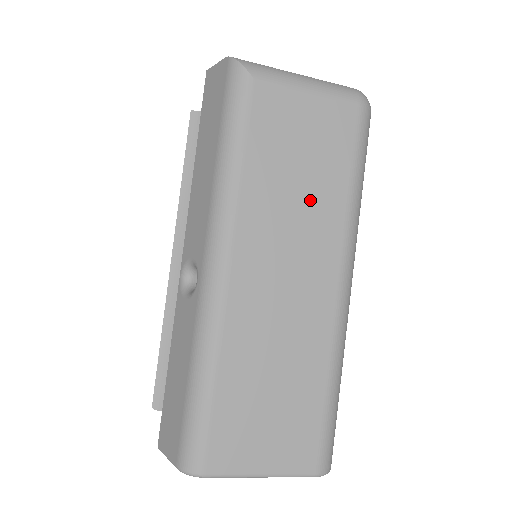
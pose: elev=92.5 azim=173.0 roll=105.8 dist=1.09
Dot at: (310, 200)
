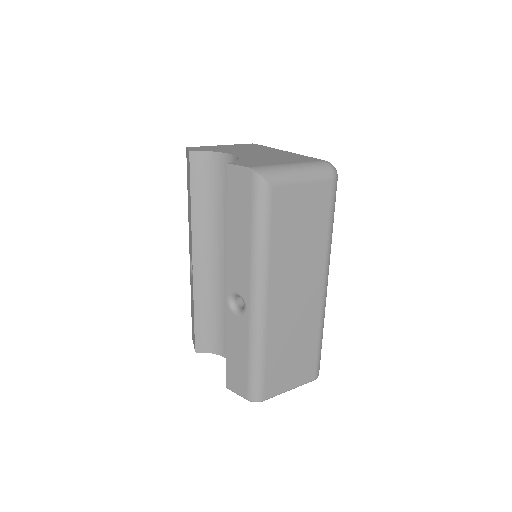
Dot at: (307, 248)
